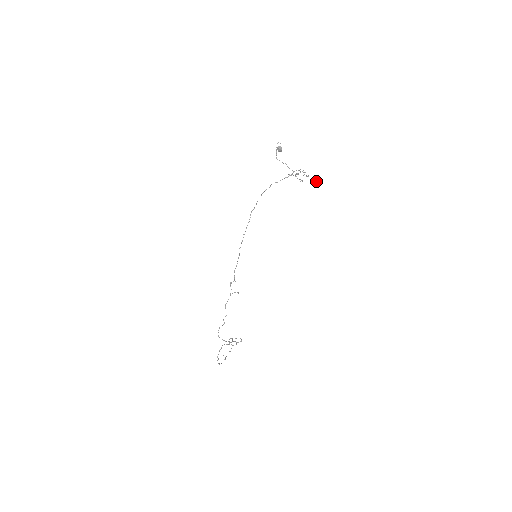
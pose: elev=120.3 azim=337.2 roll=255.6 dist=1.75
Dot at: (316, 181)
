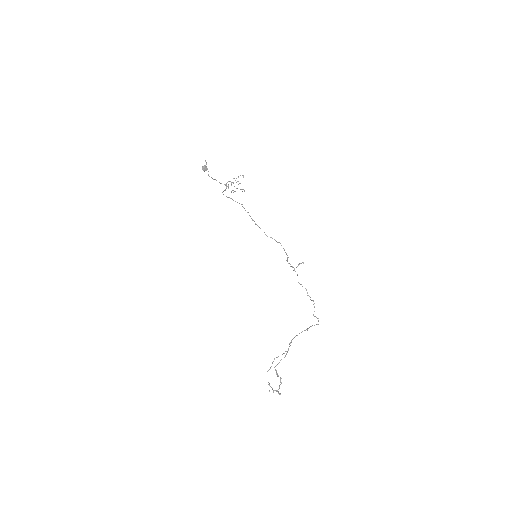
Dot at: occluded
